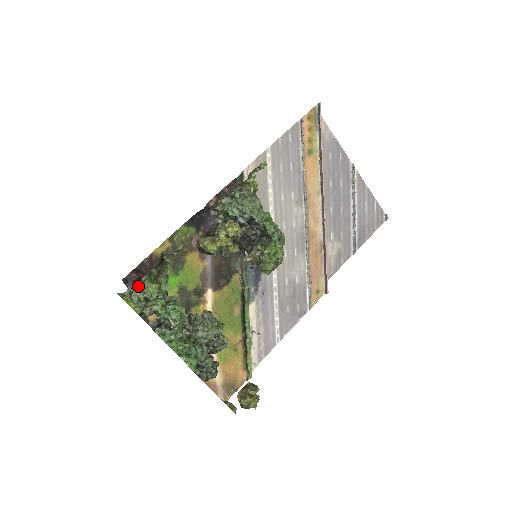
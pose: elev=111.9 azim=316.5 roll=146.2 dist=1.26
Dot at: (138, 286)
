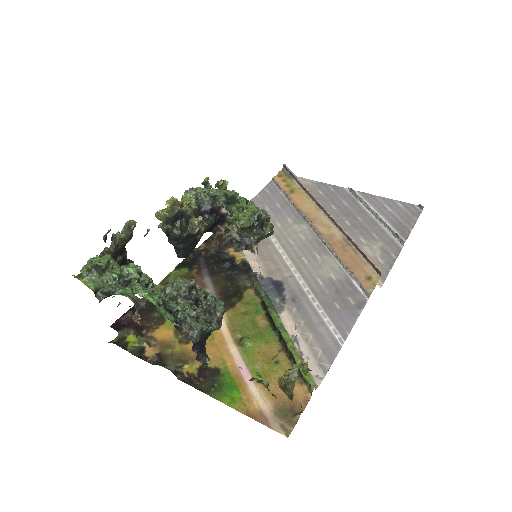
Dot at: (87, 261)
